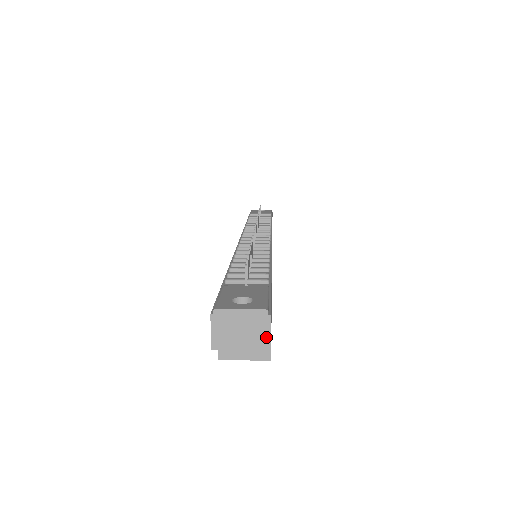
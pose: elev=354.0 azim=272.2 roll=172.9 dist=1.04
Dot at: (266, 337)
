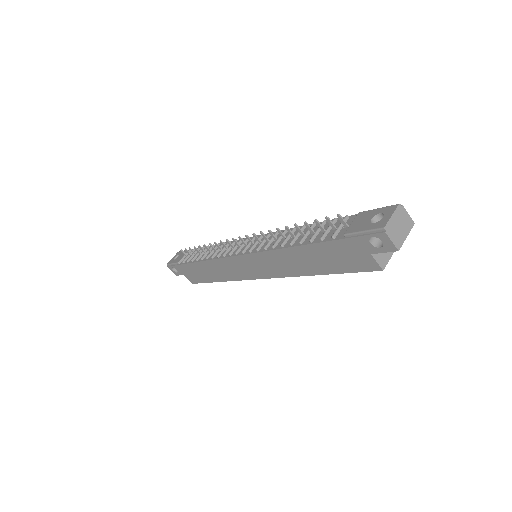
Dot at: (409, 218)
